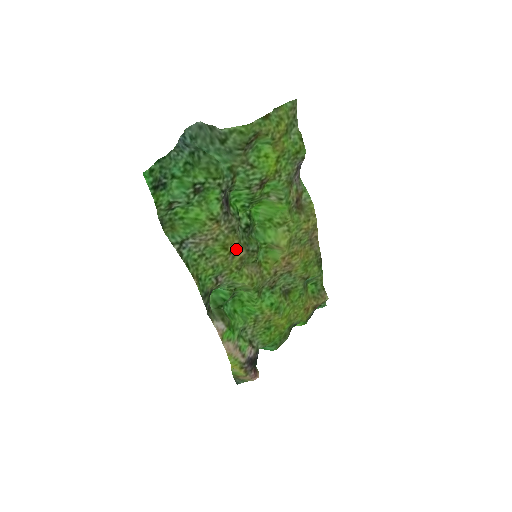
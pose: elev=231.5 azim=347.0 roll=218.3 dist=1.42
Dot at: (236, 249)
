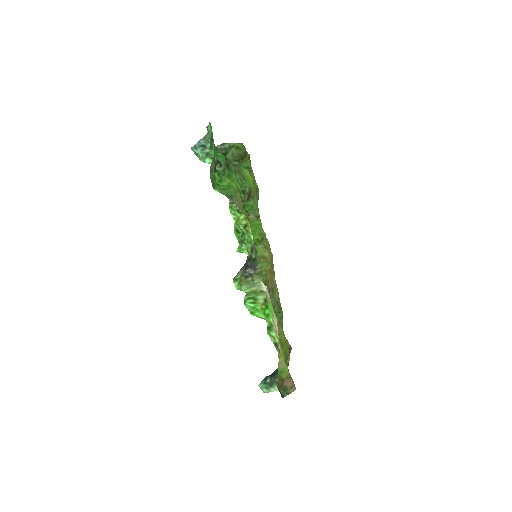
Dot at: occluded
